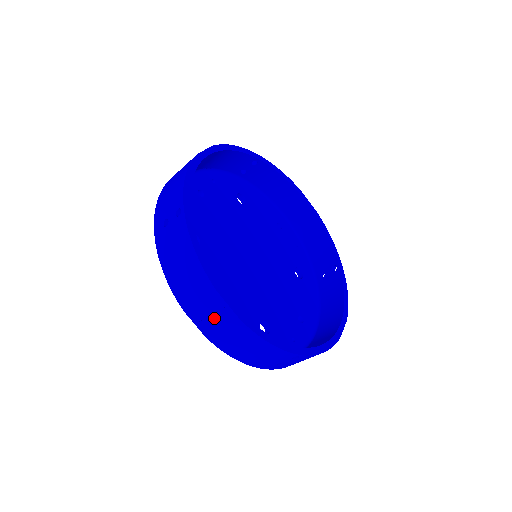
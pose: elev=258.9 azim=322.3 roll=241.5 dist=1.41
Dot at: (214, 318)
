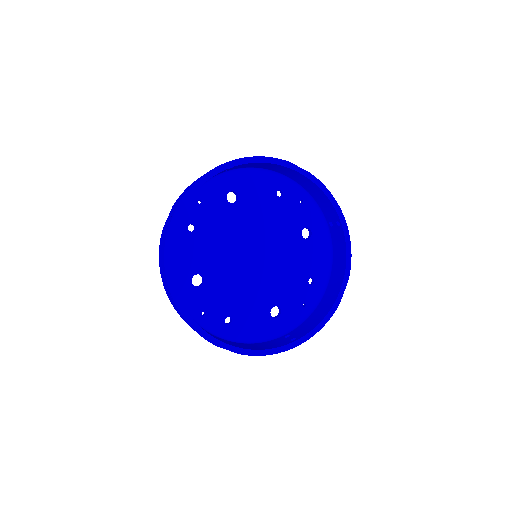
Dot at: occluded
